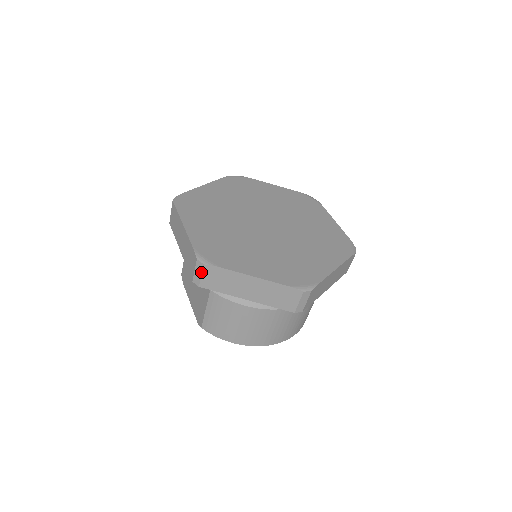
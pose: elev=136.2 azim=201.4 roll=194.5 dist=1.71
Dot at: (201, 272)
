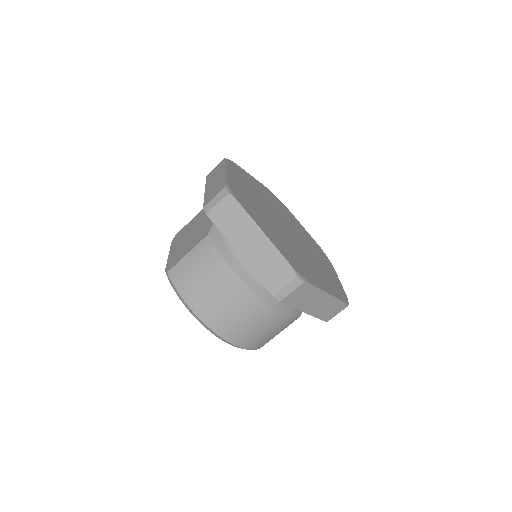
Dot at: (220, 200)
